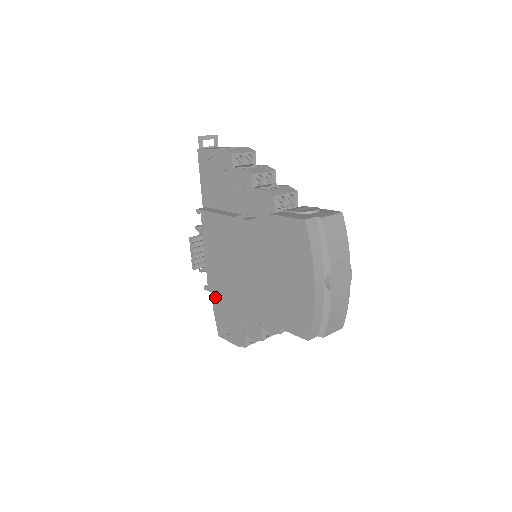
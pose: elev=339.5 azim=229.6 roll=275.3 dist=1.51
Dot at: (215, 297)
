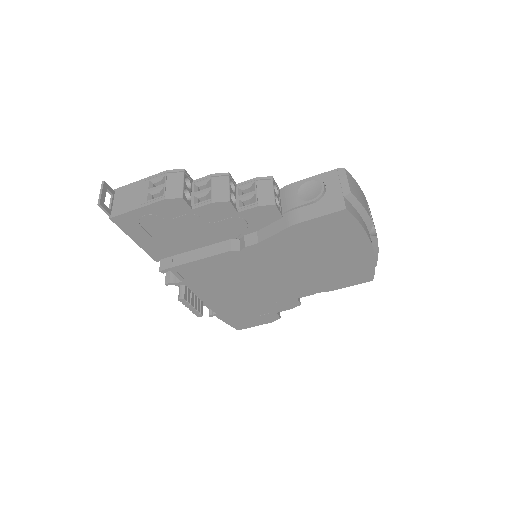
Dot at: occluded
